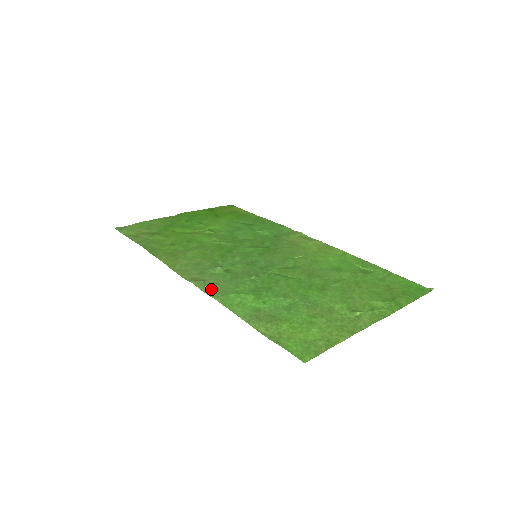
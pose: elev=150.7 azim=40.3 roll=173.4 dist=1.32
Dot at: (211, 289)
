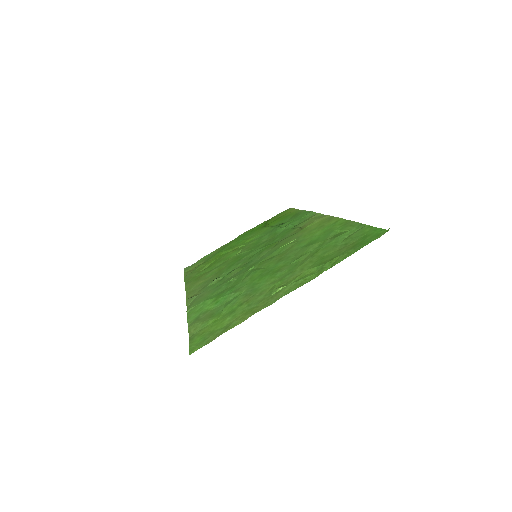
Dot at: (193, 302)
